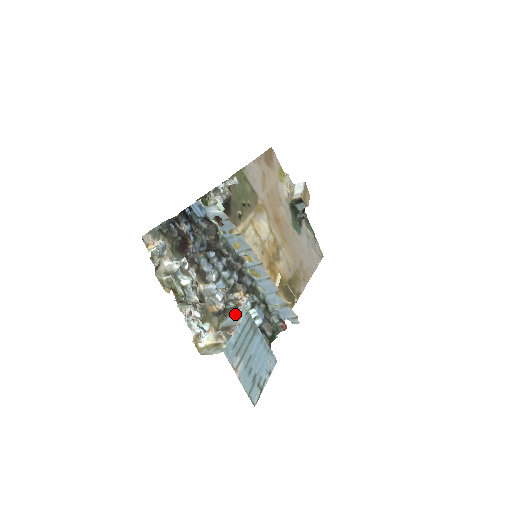
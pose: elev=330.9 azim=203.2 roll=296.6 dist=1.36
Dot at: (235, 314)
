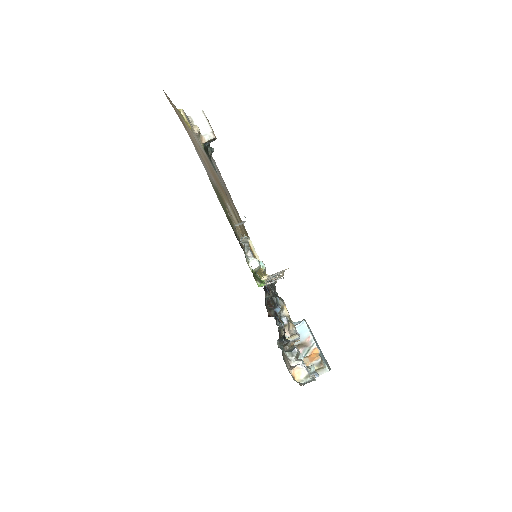
Dot at: occluded
